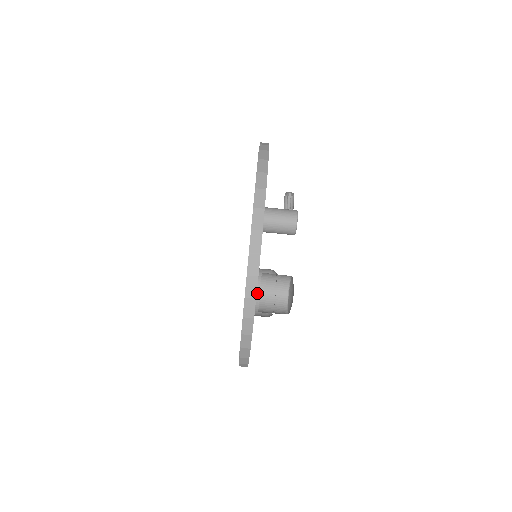
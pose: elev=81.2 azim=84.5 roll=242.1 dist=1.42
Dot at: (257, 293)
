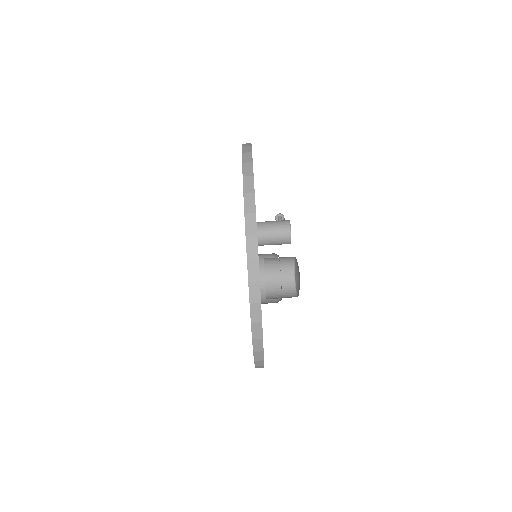
Dot at: (263, 294)
